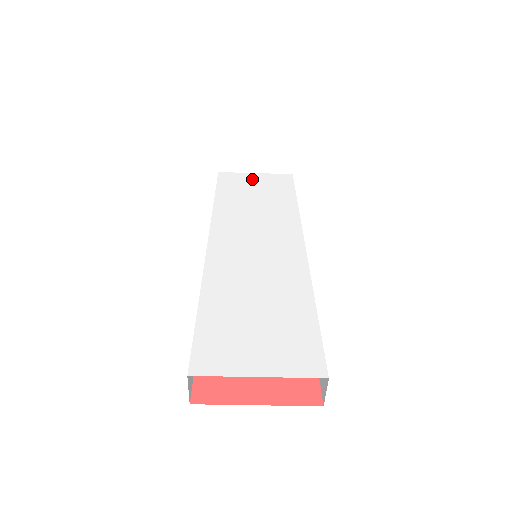
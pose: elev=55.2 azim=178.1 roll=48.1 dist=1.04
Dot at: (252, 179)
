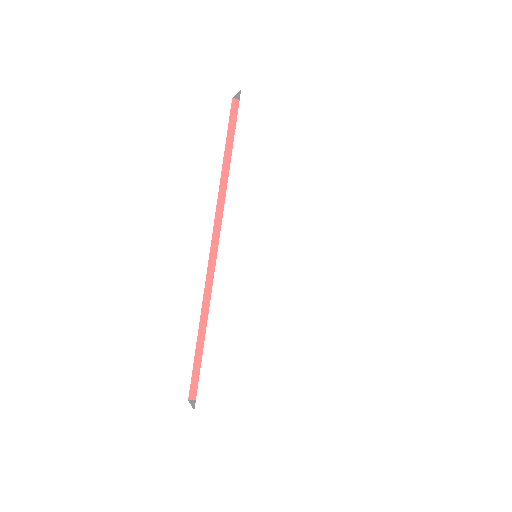
Dot at: (277, 119)
